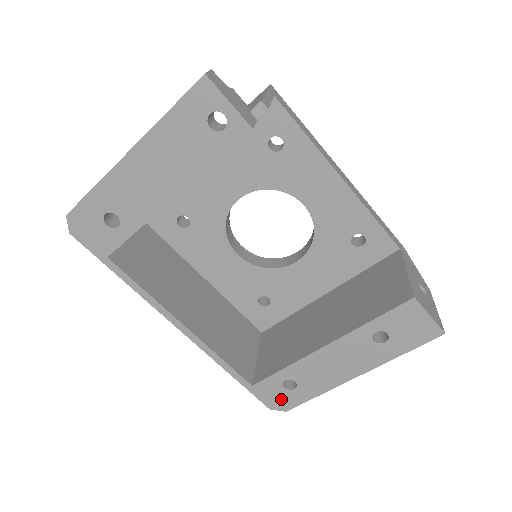
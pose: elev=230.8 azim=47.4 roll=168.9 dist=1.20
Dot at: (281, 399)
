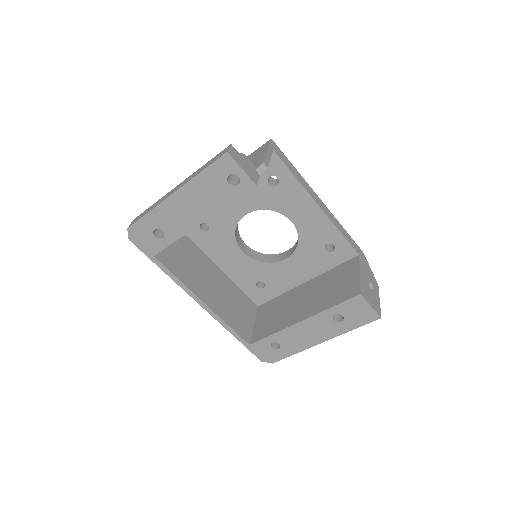
Dot at: (269, 355)
